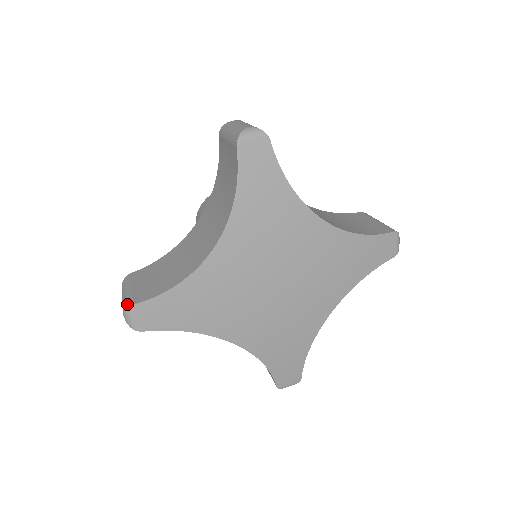
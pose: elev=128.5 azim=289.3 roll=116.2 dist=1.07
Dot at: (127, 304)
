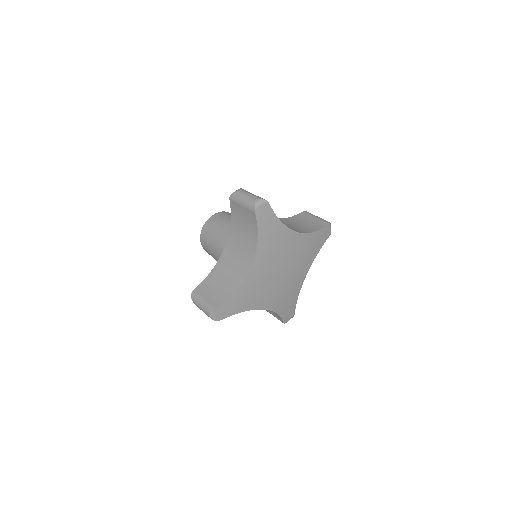
Dot at: (210, 309)
